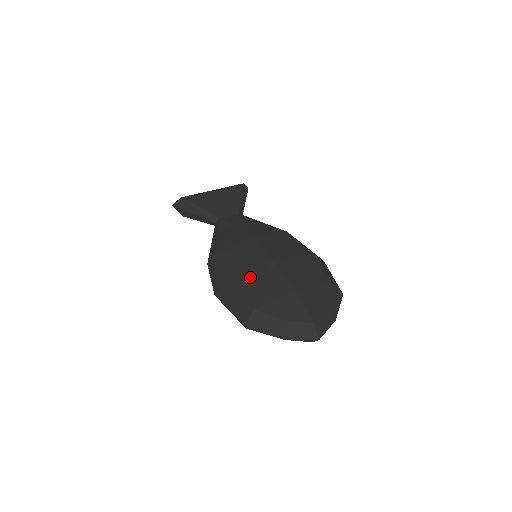
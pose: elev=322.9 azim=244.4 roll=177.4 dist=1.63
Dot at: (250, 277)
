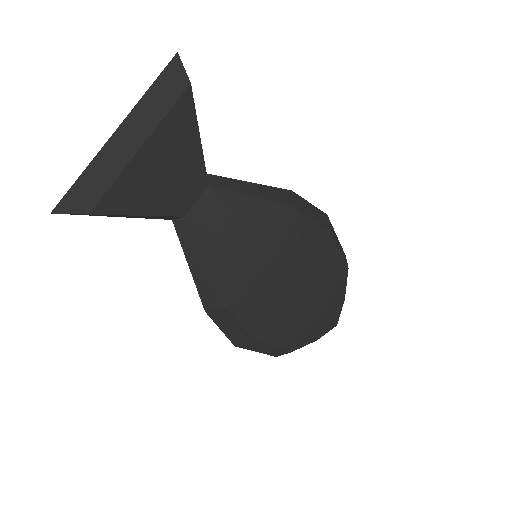
Dot at: (282, 325)
